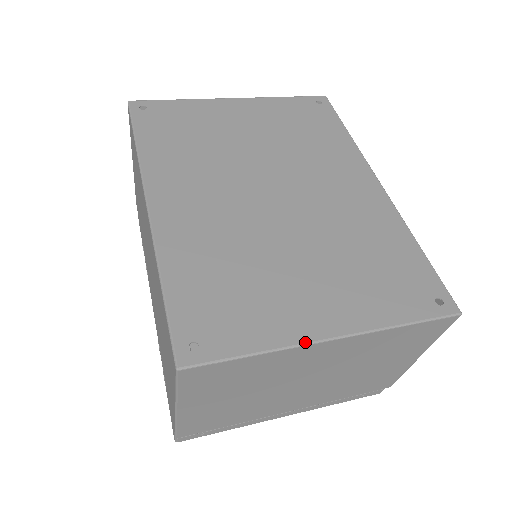
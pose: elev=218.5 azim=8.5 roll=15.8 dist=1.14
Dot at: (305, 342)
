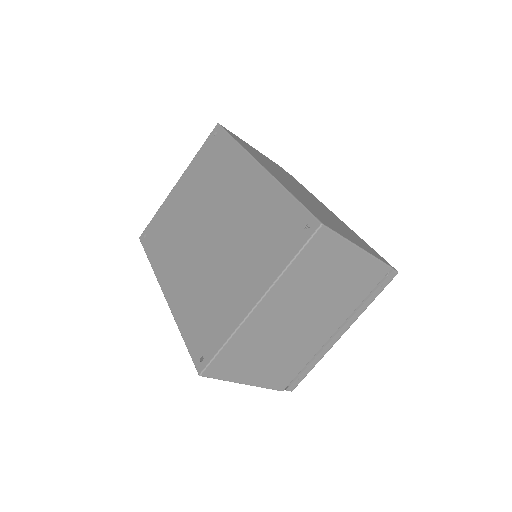
Dot at: (244, 318)
